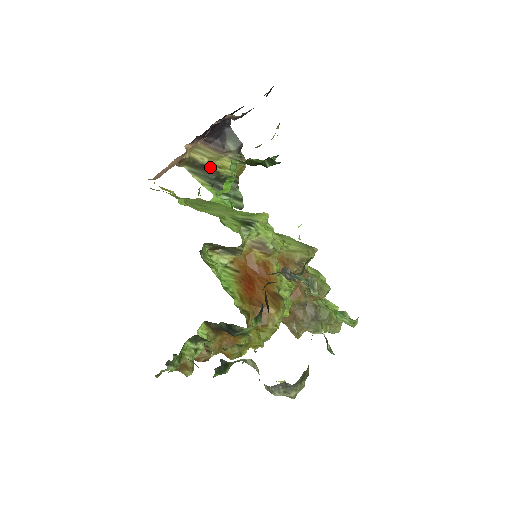
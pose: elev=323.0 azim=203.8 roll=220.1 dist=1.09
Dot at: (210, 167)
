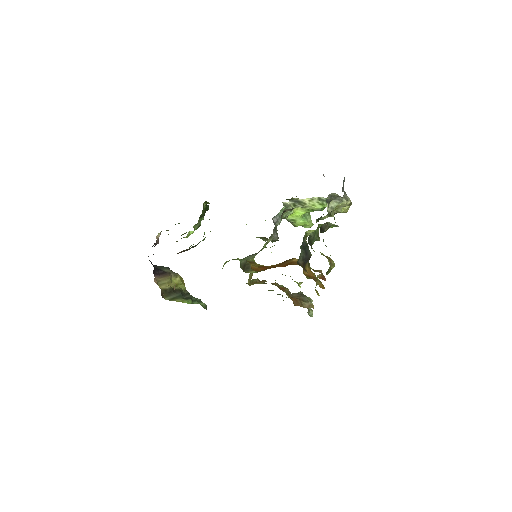
Dot at: (173, 289)
